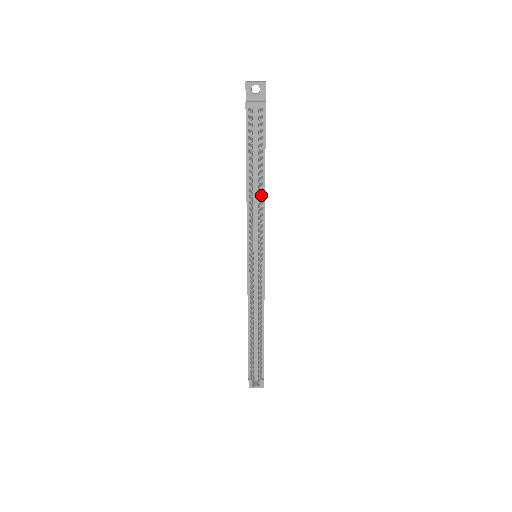
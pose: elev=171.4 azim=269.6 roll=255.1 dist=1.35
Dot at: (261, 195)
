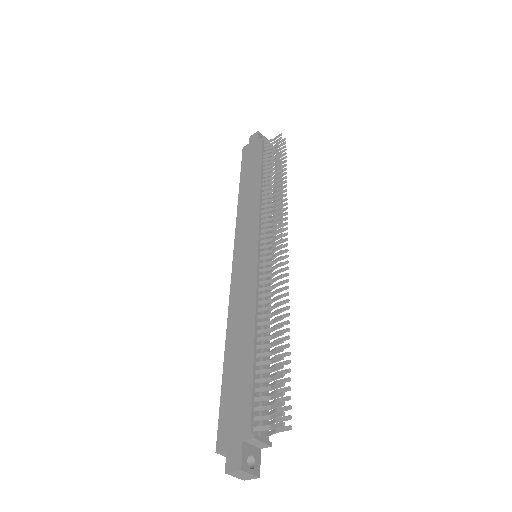
Dot at: occluded
